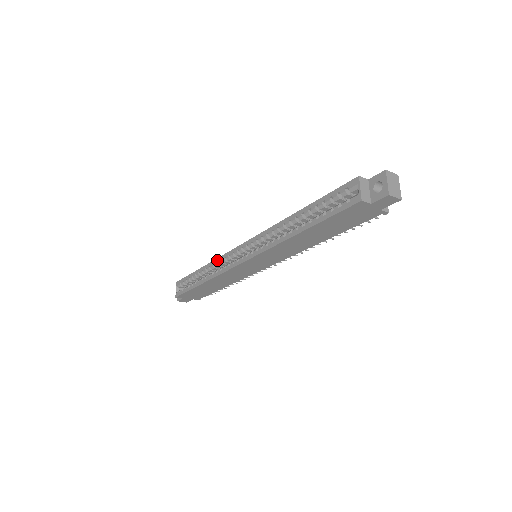
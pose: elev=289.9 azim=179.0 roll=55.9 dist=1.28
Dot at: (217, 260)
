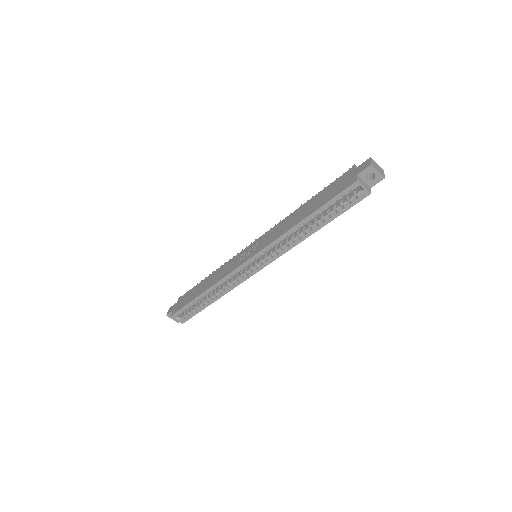
Dot at: (221, 282)
